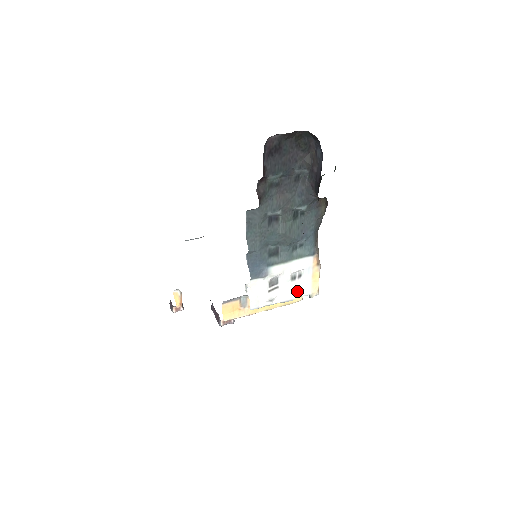
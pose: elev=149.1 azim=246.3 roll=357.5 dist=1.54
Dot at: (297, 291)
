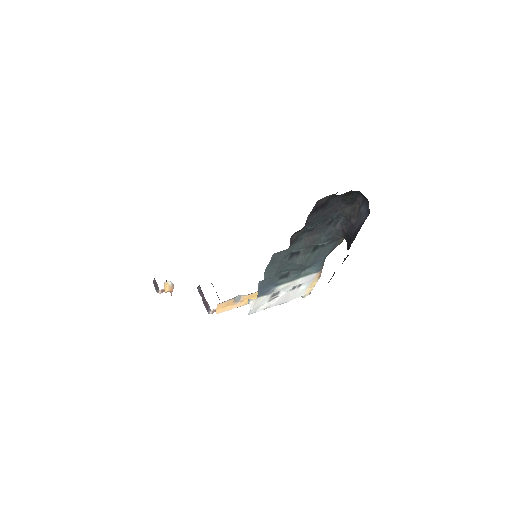
Dot at: (293, 296)
